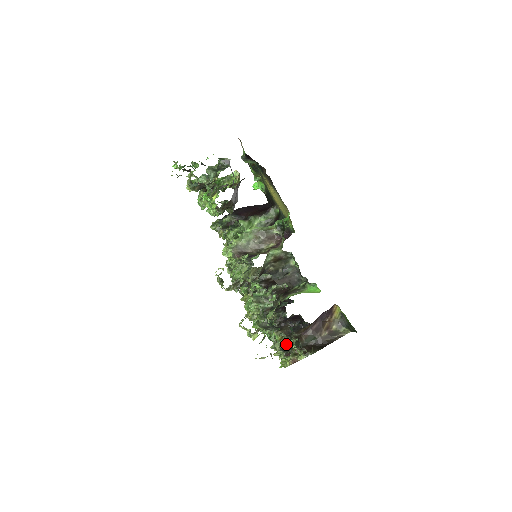
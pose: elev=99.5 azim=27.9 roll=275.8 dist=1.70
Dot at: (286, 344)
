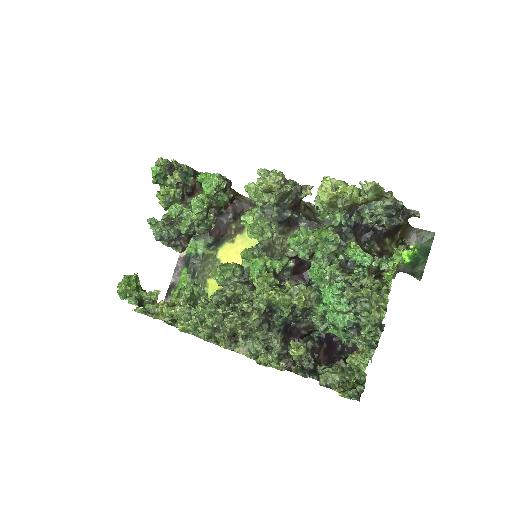
Dot at: (369, 276)
